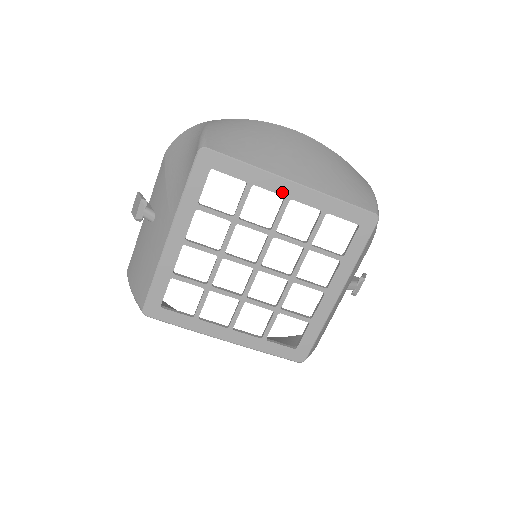
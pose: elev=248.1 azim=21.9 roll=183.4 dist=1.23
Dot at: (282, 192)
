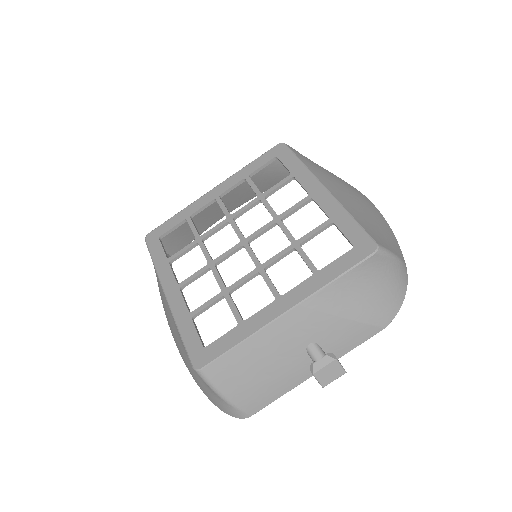
Dot at: (310, 190)
